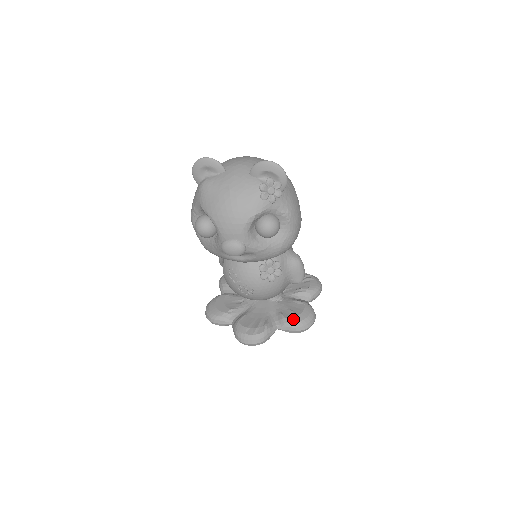
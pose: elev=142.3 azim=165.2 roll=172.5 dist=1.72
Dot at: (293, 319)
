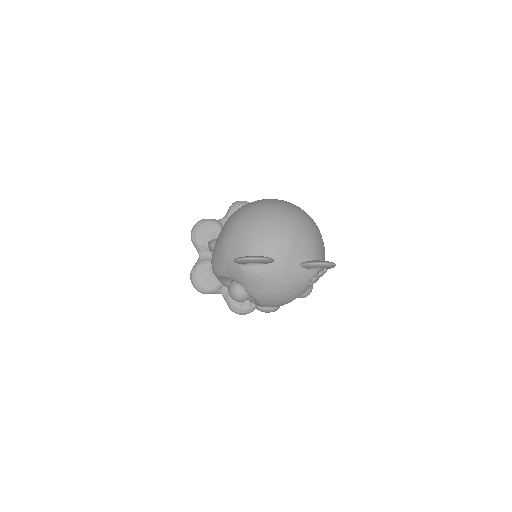
Dot at: occluded
